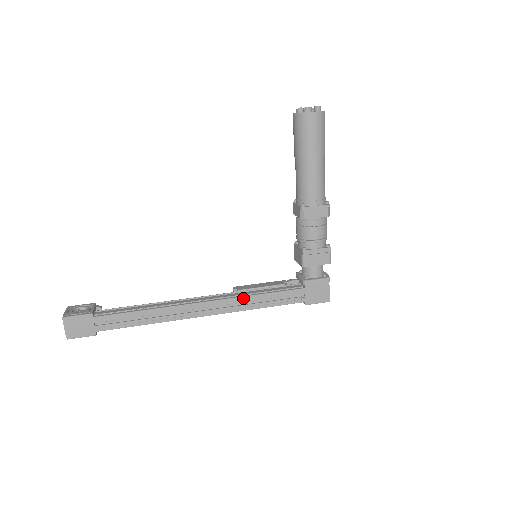
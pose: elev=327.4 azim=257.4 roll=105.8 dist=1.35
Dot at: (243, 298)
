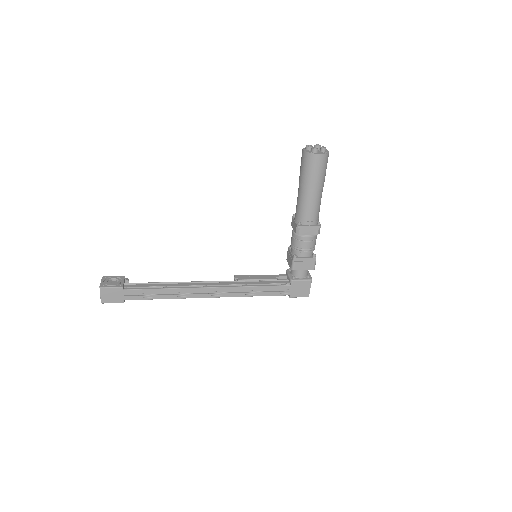
Dot at: (241, 288)
